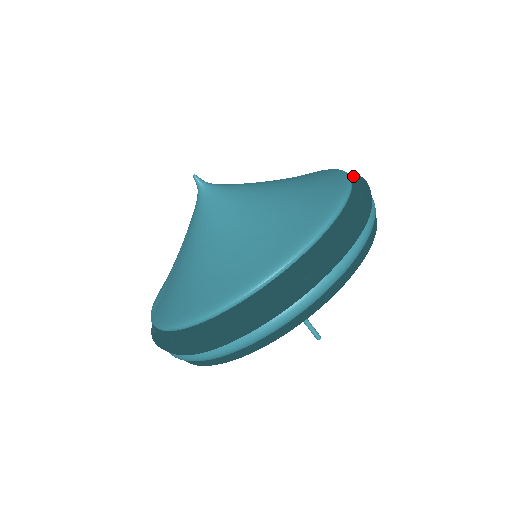
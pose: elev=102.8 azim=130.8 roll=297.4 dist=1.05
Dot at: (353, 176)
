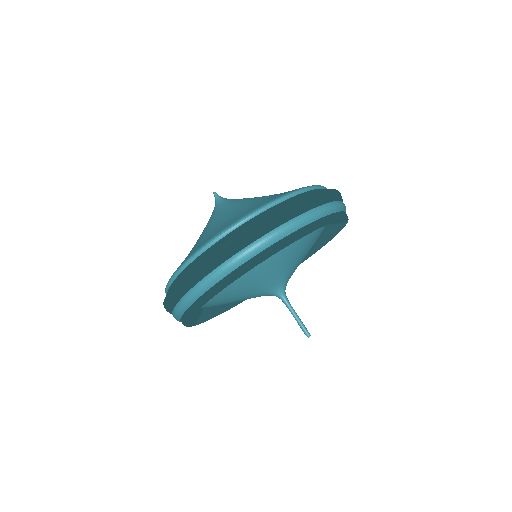
Dot at: occluded
